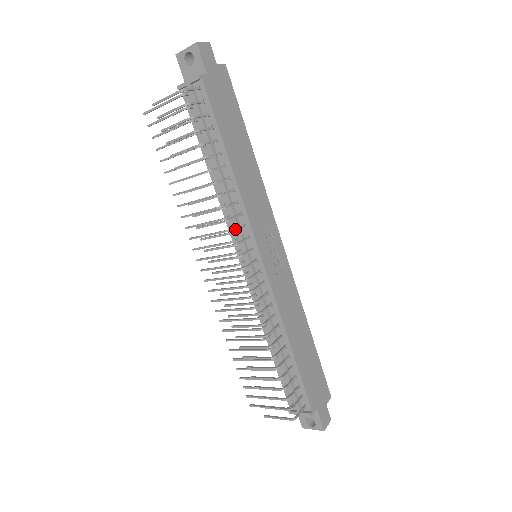
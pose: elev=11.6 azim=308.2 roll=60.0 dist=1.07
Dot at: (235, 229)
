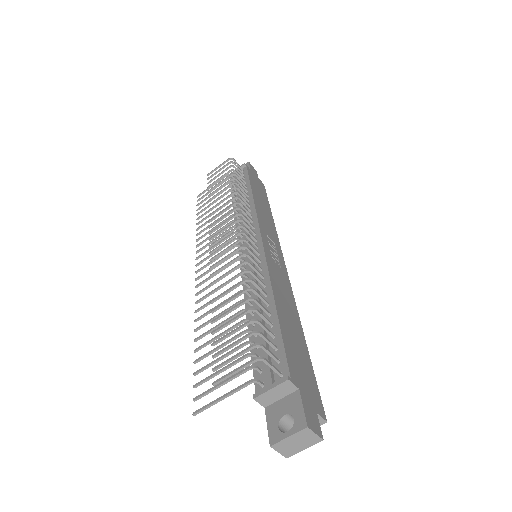
Dot at: (243, 212)
